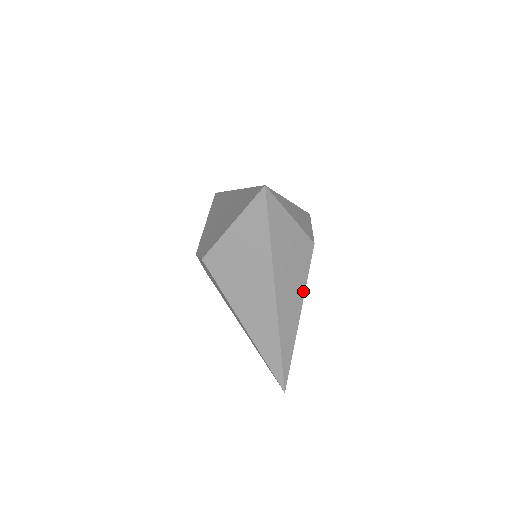
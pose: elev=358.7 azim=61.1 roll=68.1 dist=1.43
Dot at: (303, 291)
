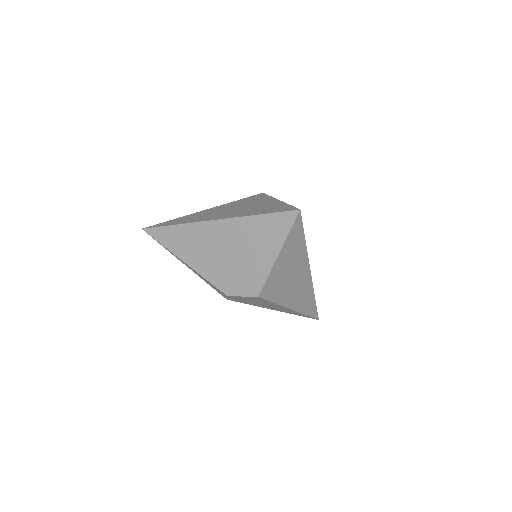
Dot at: occluded
